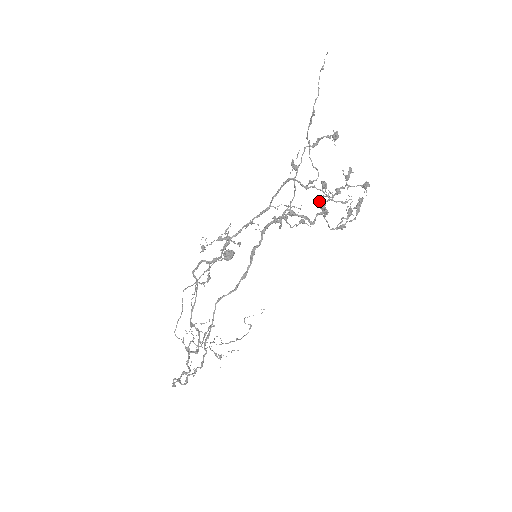
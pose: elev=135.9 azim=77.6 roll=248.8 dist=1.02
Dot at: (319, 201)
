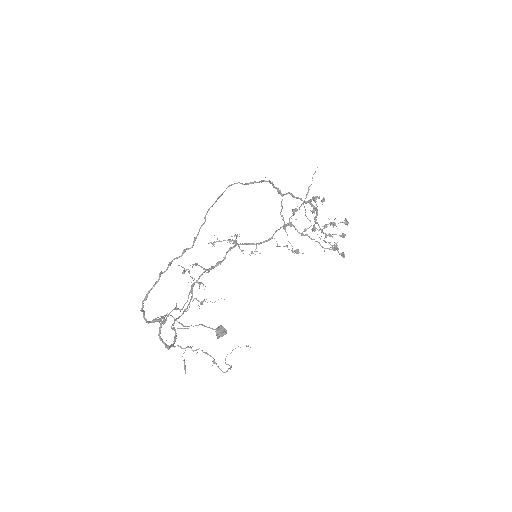
Dot at: occluded
